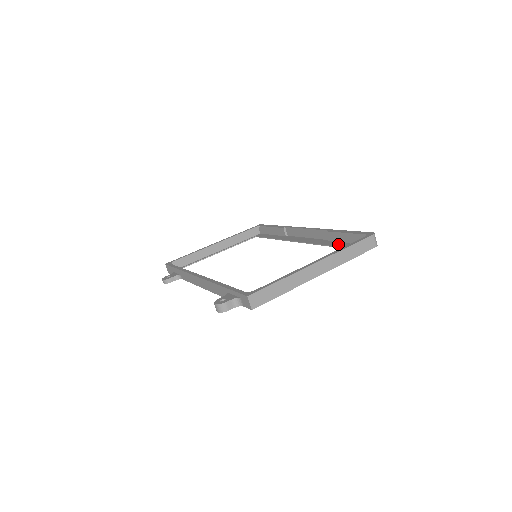
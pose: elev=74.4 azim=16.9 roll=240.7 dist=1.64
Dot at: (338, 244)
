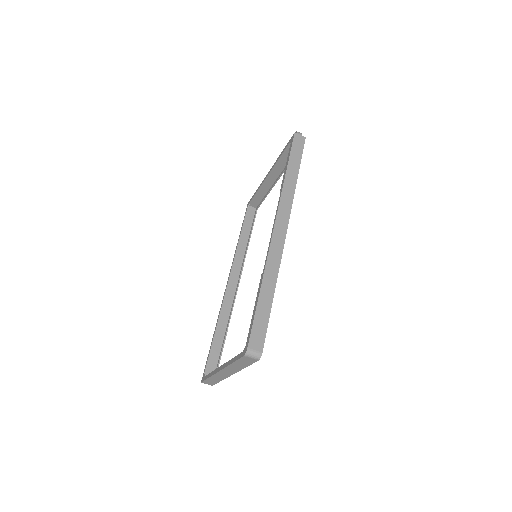
Dot at: occluded
